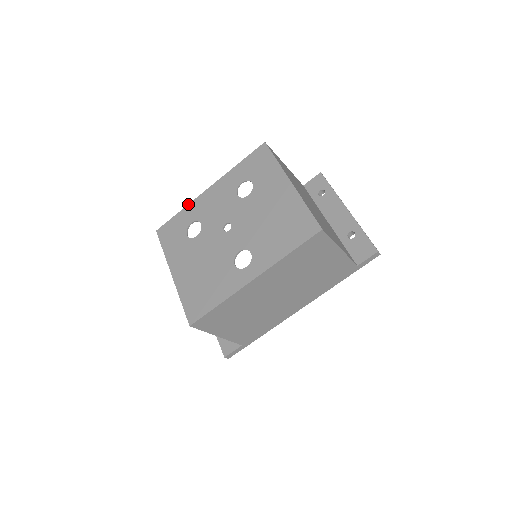
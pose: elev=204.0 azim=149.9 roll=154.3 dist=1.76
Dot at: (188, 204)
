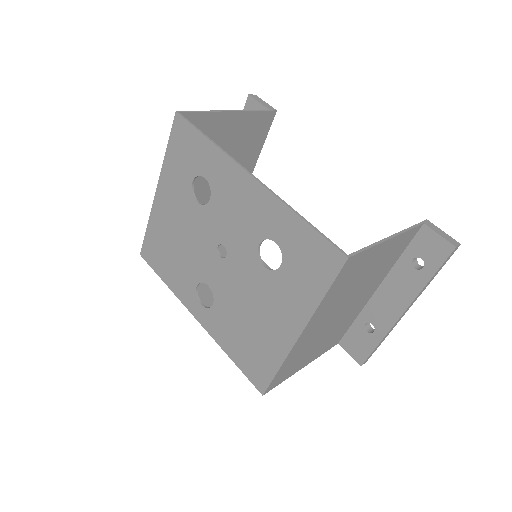
Dot at: (221, 149)
